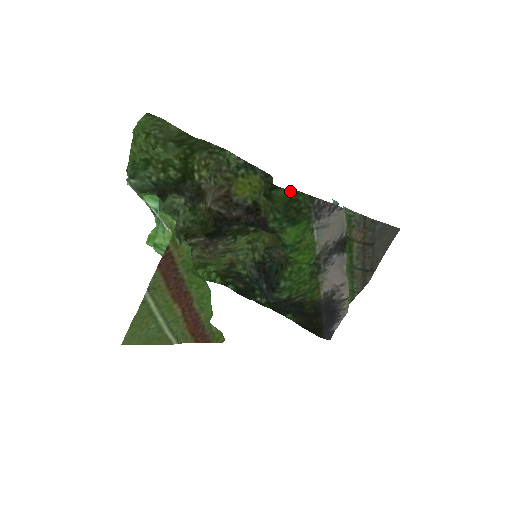
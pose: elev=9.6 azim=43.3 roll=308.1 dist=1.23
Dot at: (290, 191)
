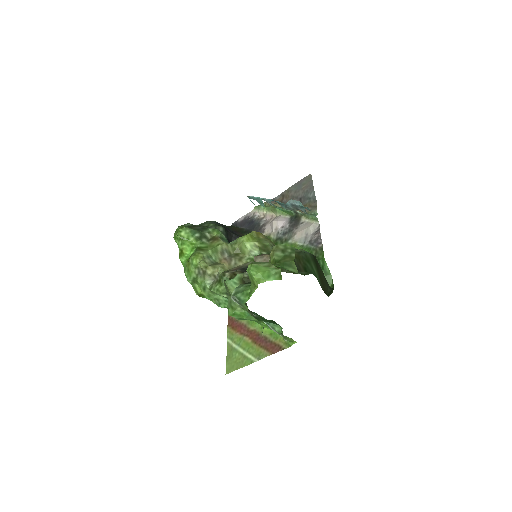
Dot at: occluded
